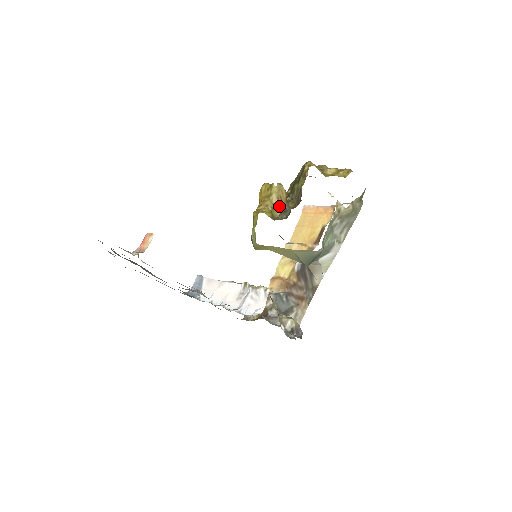
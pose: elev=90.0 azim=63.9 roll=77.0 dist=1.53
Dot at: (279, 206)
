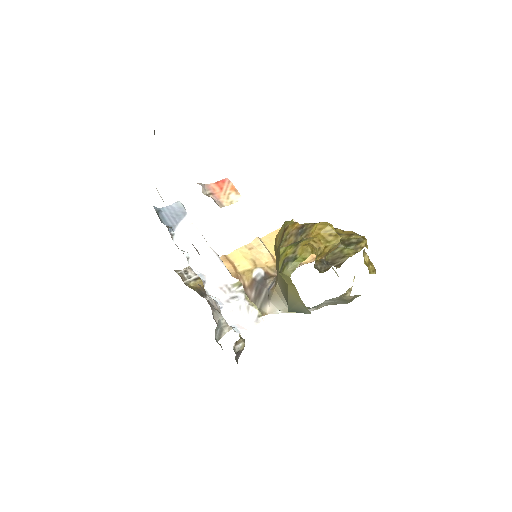
Dot at: (323, 255)
